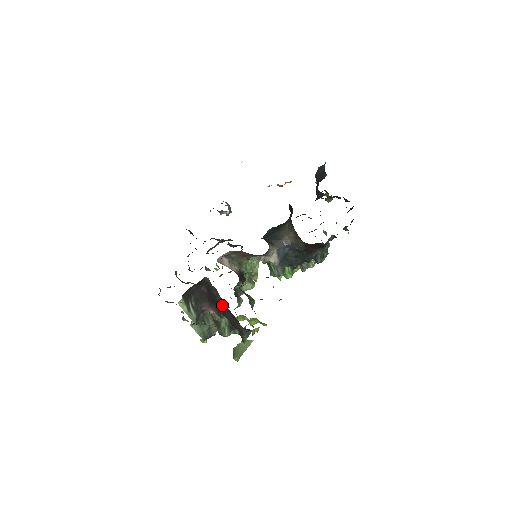
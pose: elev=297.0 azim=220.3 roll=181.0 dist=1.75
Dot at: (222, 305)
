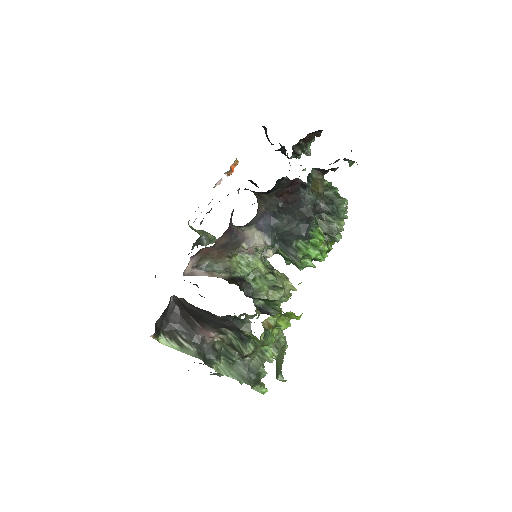
Dot at: (198, 312)
